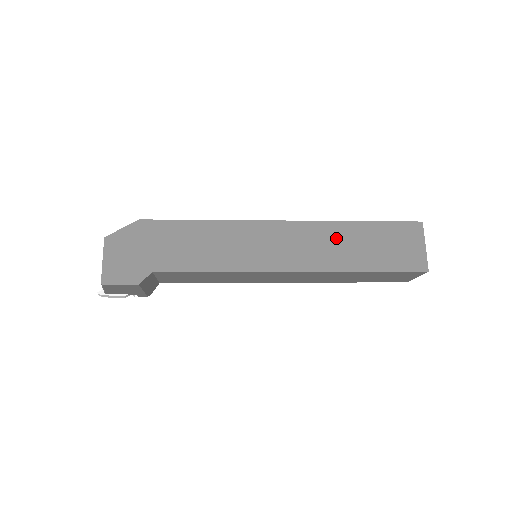
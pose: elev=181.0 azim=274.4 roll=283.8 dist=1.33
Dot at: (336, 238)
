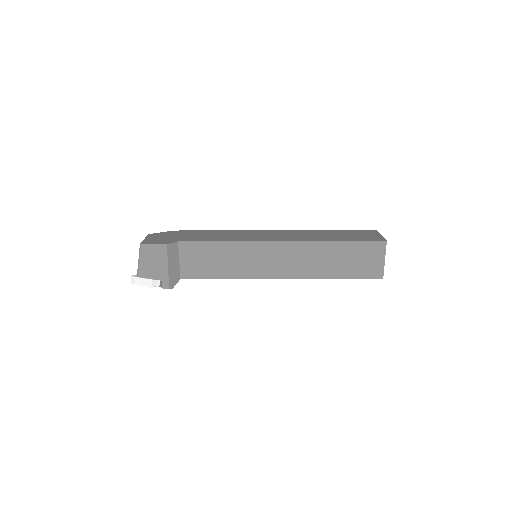
Dot at: (313, 234)
